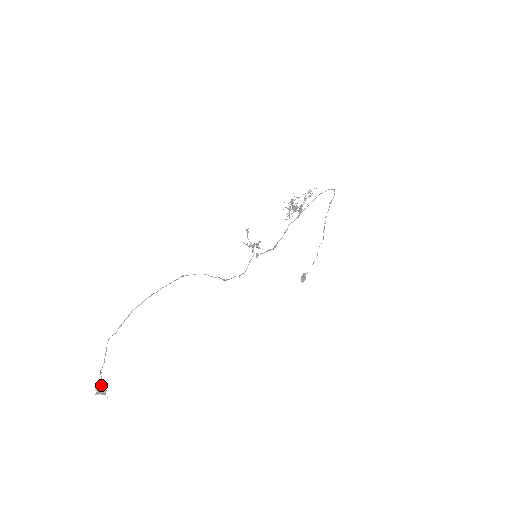
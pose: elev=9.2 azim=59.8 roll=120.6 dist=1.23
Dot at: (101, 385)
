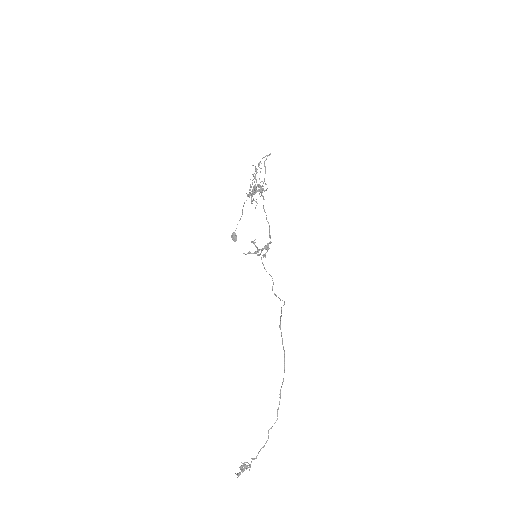
Dot at: (242, 467)
